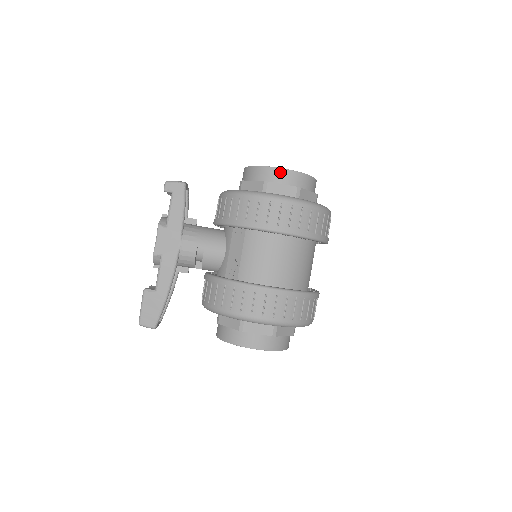
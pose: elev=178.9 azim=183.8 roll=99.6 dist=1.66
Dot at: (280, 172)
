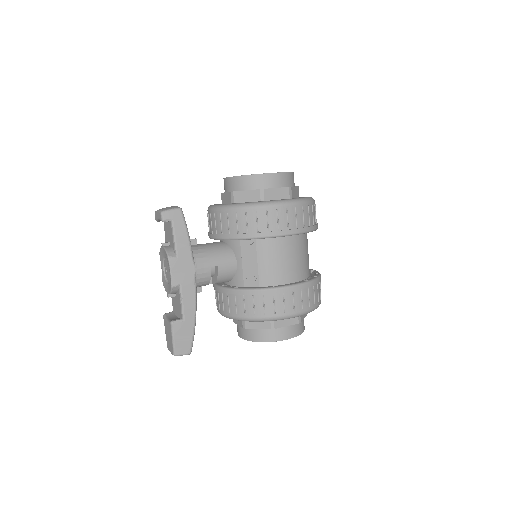
Dot at: (271, 177)
